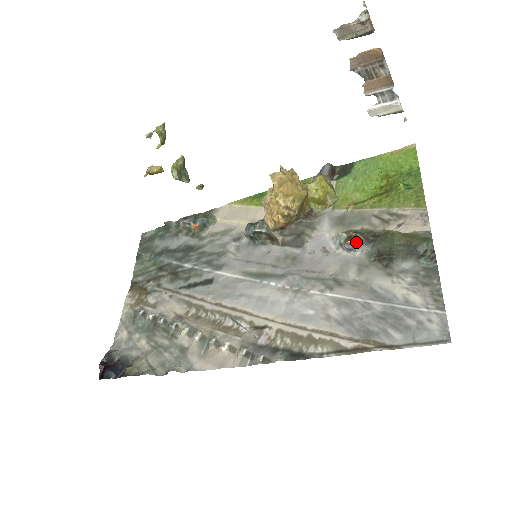
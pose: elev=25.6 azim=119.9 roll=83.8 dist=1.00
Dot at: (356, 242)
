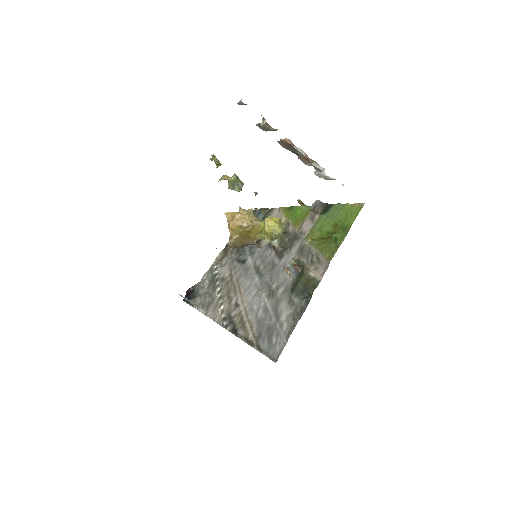
Dot at: (287, 271)
